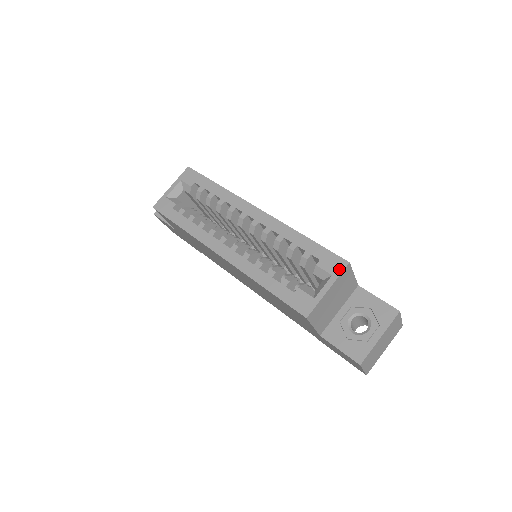
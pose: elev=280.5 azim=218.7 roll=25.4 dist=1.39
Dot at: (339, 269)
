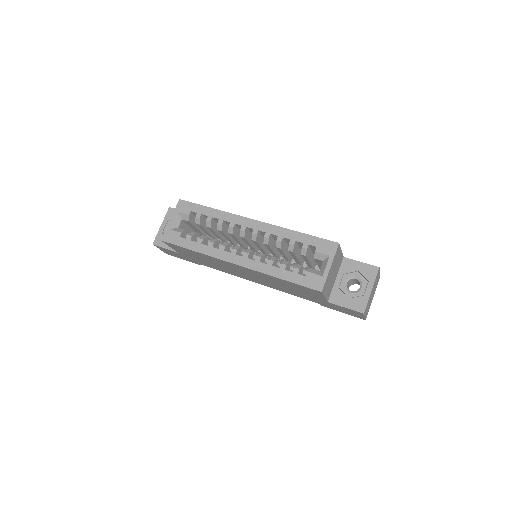
Dot at: (333, 250)
